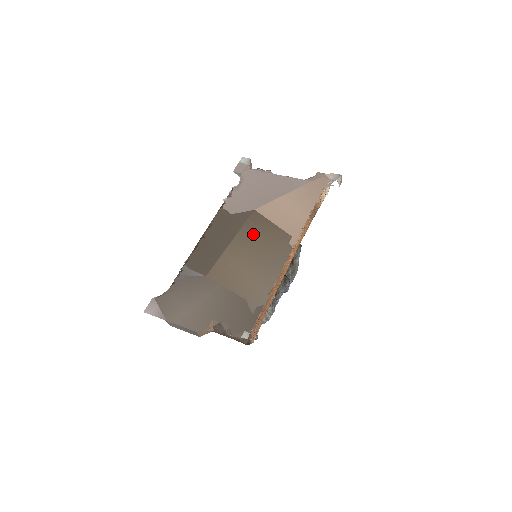
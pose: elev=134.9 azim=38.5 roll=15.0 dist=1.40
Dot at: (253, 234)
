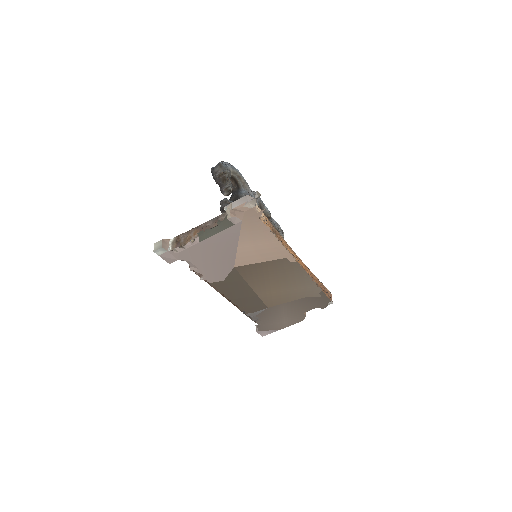
Dot at: (259, 277)
